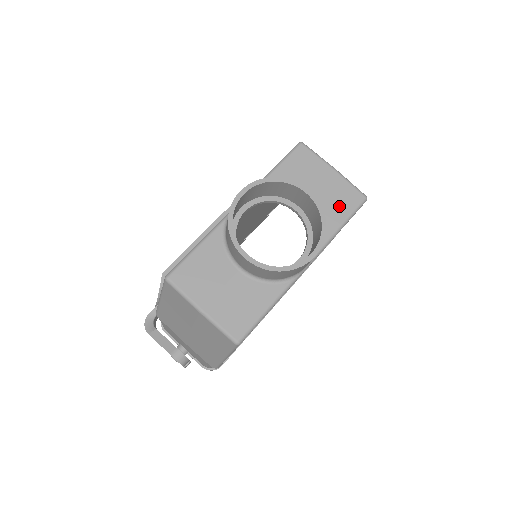
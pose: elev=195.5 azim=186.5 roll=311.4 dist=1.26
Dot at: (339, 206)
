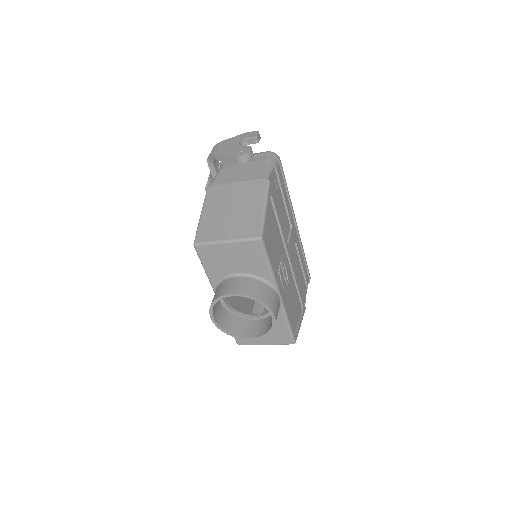
Dot at: (254, 258)
